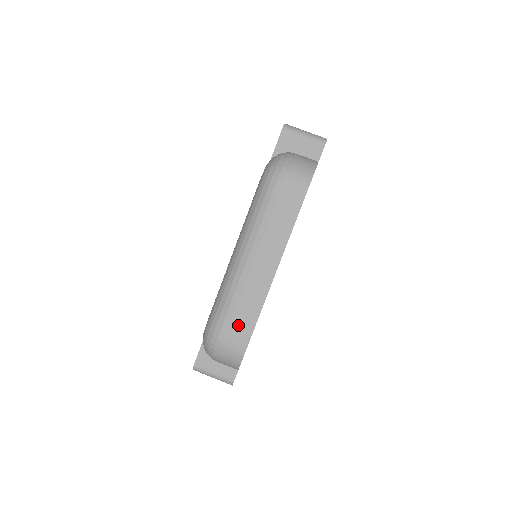
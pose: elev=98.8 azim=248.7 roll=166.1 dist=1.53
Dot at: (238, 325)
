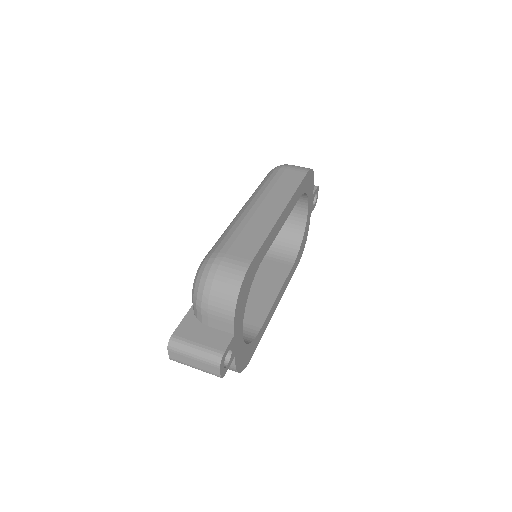
Dot at: (241, 245)
